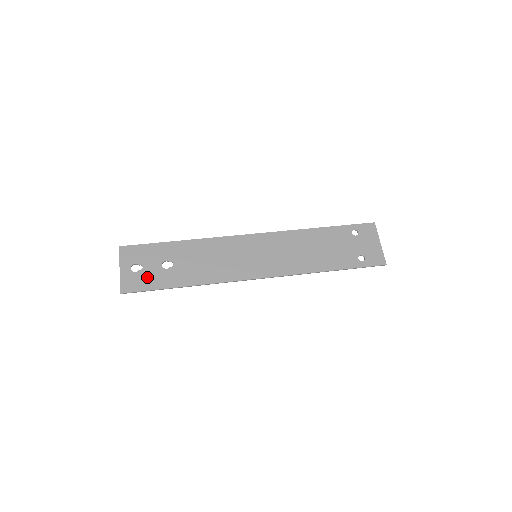
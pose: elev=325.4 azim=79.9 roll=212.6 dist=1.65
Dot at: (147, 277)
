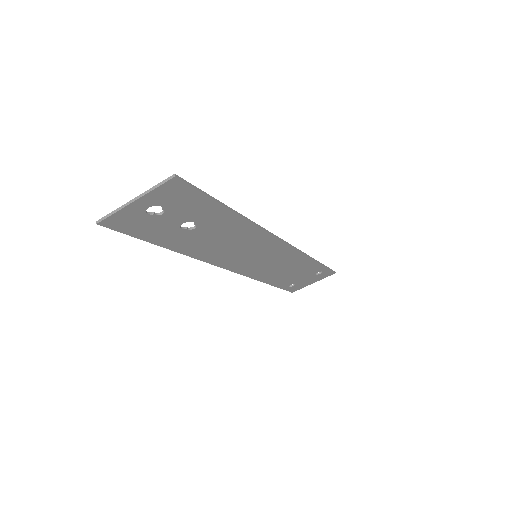
Dot at: (182, 204)
